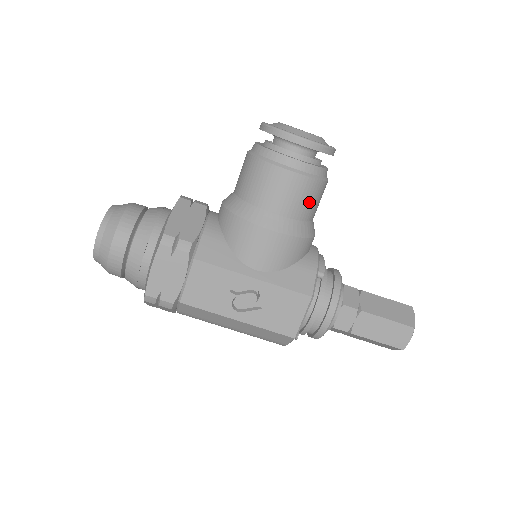
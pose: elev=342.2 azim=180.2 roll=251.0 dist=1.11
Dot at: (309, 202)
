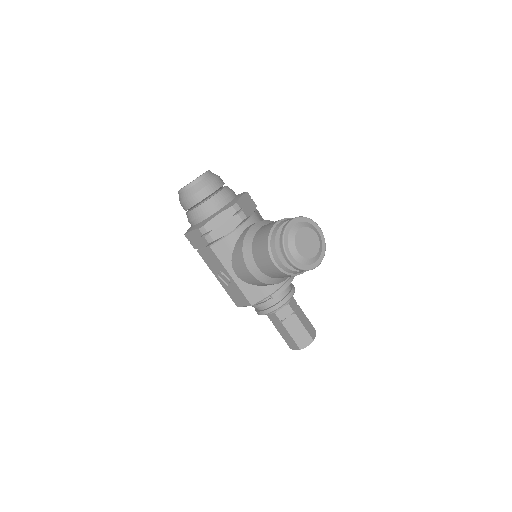
Dot at: (280, 276)
